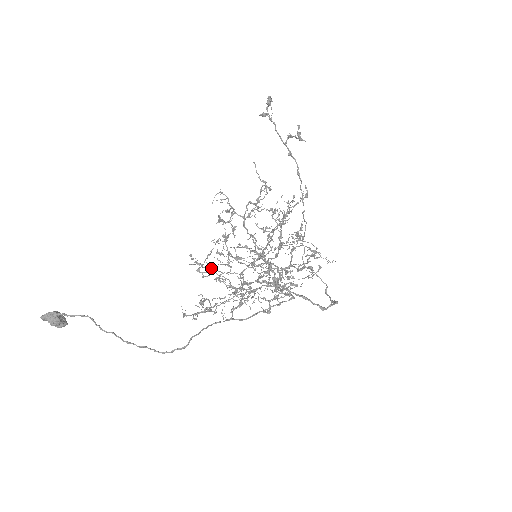
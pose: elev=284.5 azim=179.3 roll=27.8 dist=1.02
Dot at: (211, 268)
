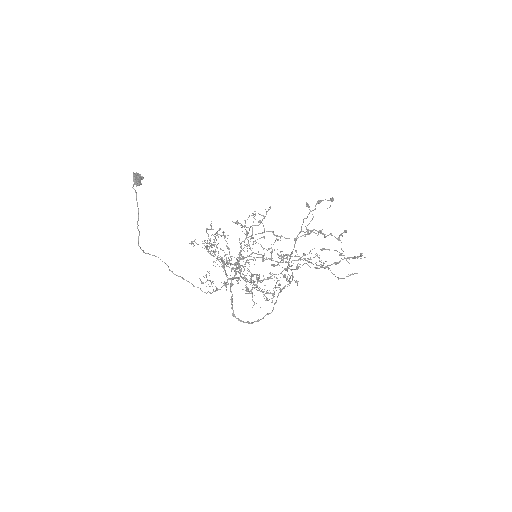
Dot at: (247, 232)
